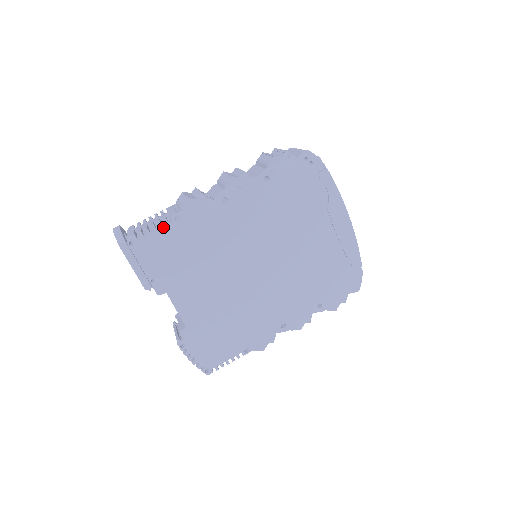
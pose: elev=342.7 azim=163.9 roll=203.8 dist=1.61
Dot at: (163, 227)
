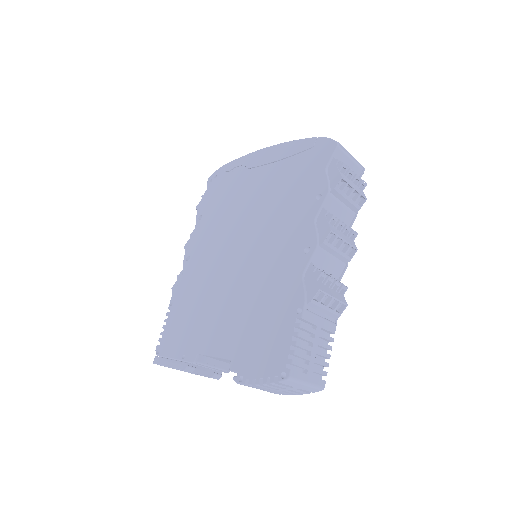
Dot at: (168, 319)
